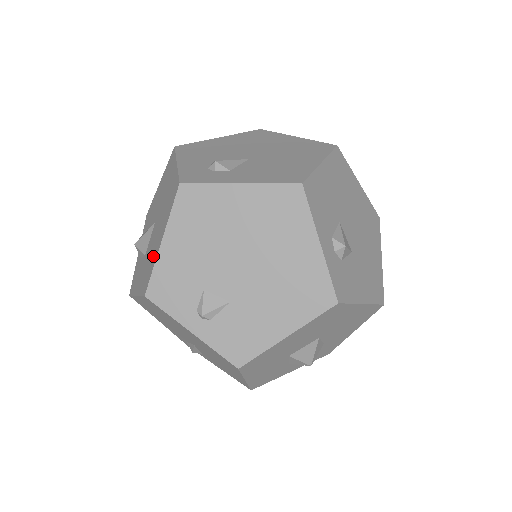
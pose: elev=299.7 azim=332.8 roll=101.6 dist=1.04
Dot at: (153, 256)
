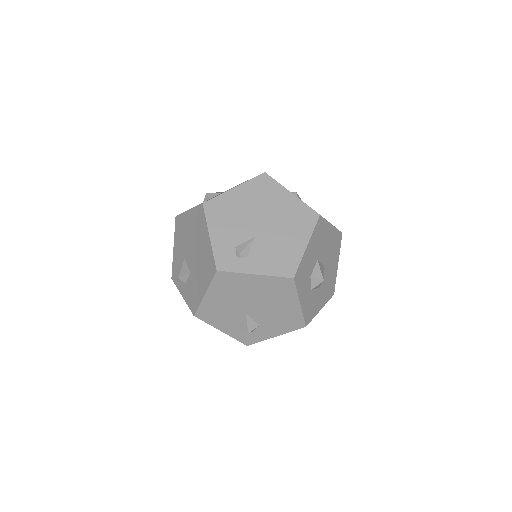
Dot at: occluded
